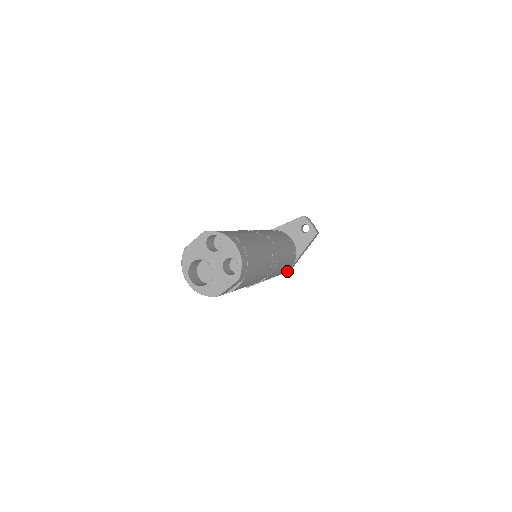
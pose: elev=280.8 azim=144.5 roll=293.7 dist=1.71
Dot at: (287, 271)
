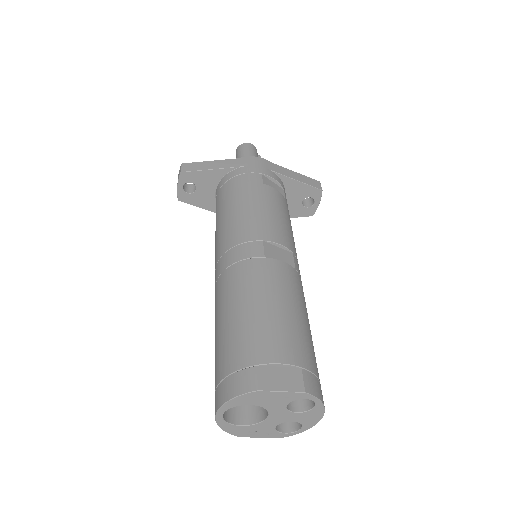
Dot at: occluded
